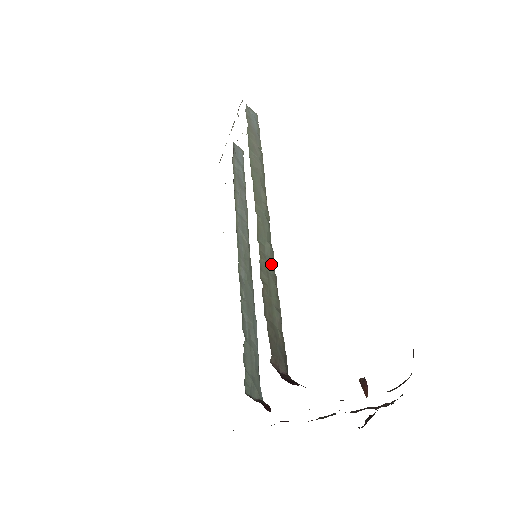
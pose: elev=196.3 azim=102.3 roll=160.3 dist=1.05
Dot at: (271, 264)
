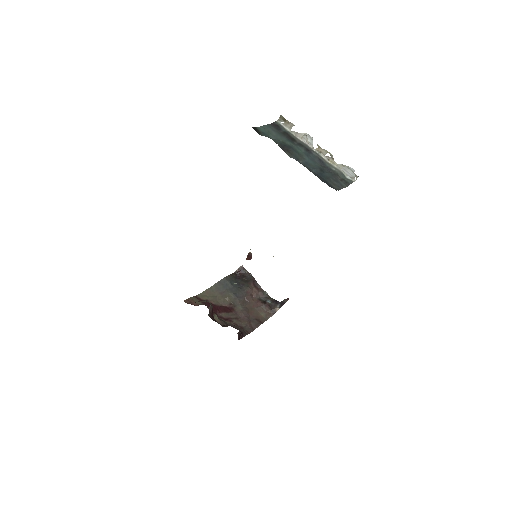
Dot at: occluded
